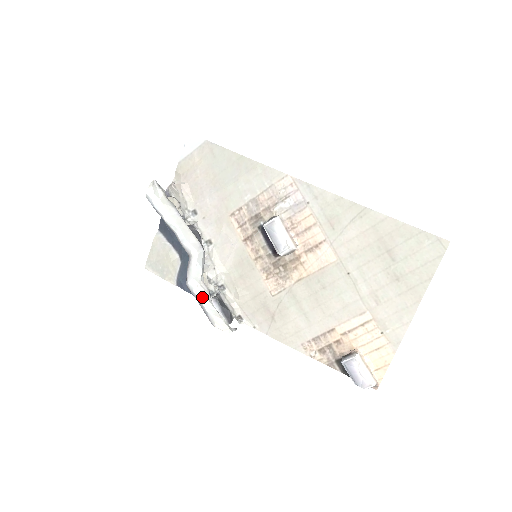
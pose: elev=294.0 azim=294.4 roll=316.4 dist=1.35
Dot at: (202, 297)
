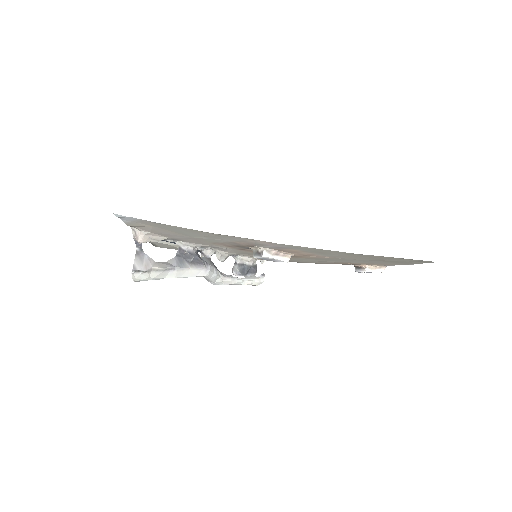
Dot at: occluded
